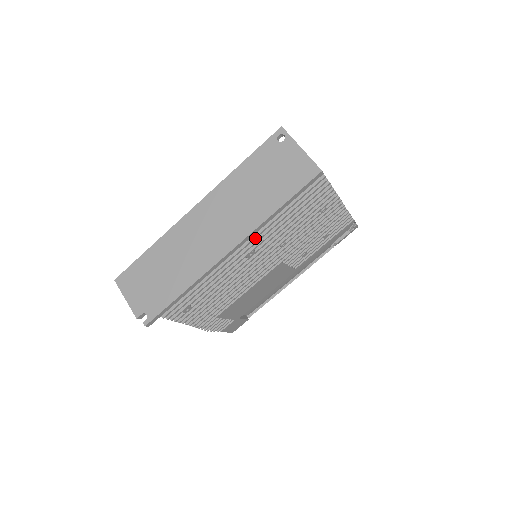
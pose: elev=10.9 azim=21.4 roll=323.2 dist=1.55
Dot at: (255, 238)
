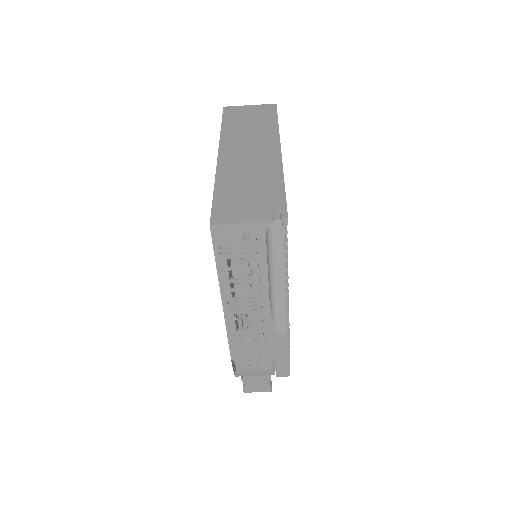
Dot at: occluded
